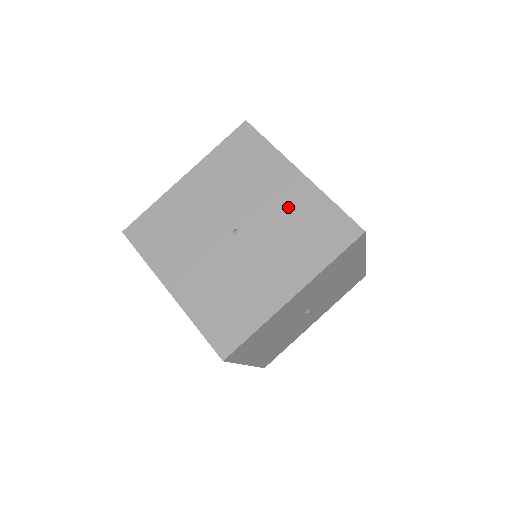
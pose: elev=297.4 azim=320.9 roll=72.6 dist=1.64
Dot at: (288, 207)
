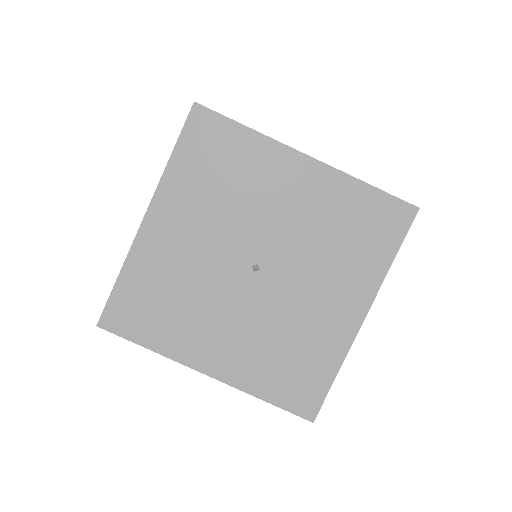
Dot at: (311, 210)
